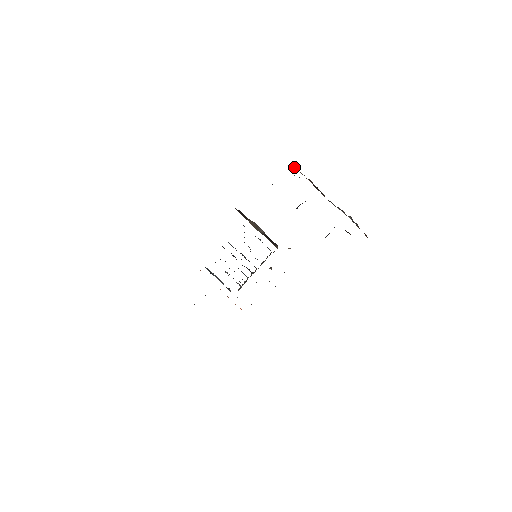
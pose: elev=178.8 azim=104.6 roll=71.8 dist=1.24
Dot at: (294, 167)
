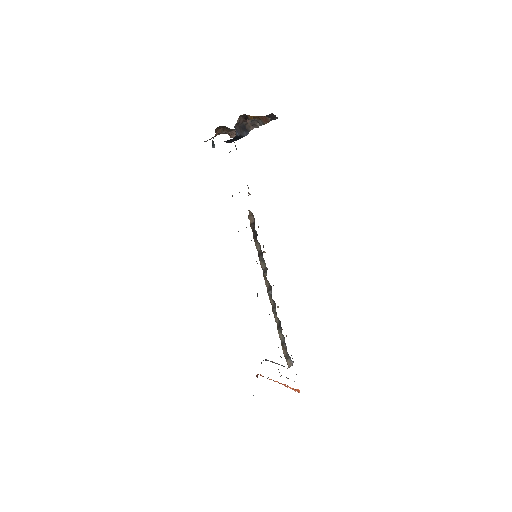
Dot at: occluded
